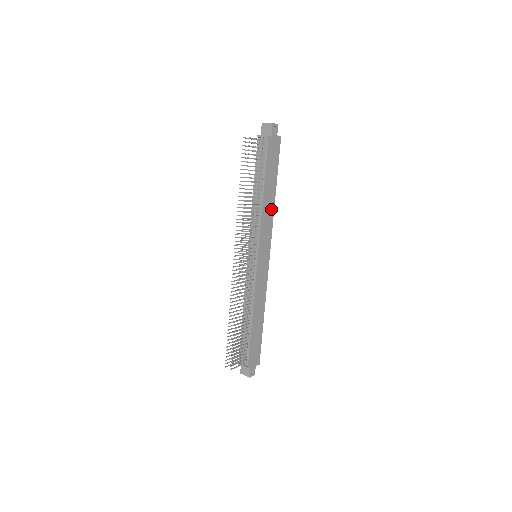
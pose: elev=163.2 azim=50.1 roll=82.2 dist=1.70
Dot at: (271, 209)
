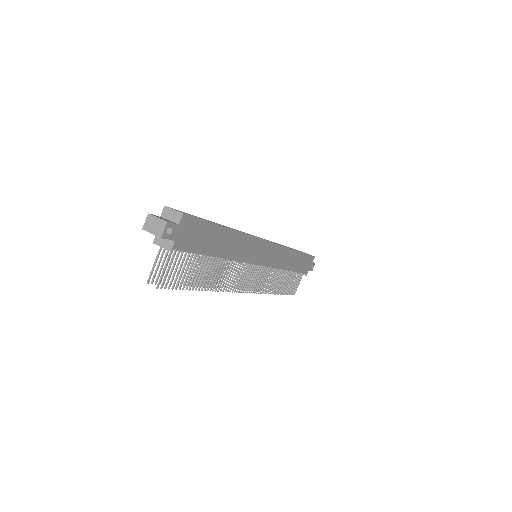
Dot at: (239, 239)
